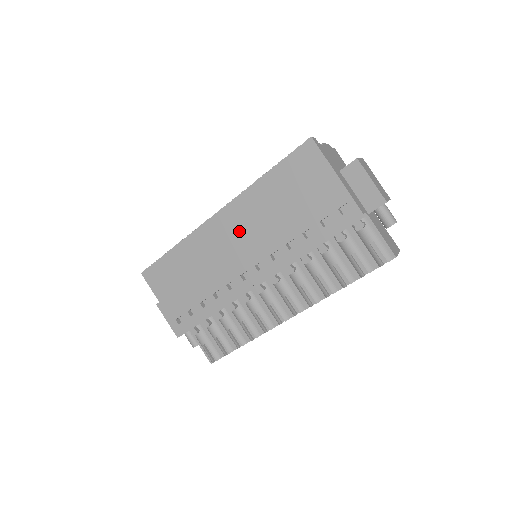
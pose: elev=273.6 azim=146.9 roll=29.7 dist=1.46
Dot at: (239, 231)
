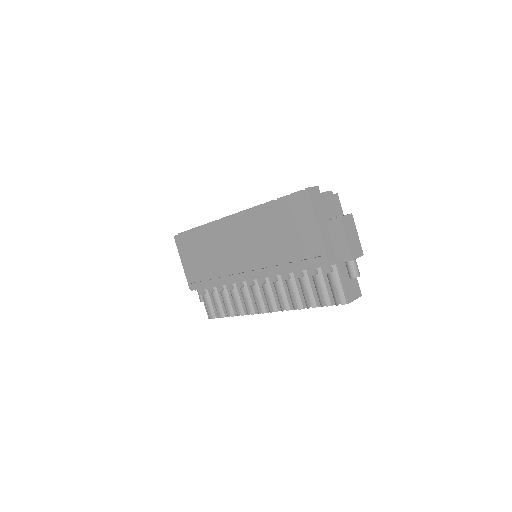
Dot at: (243, 236)
